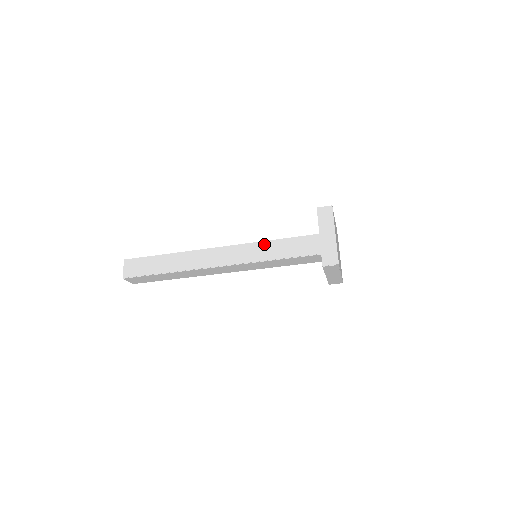
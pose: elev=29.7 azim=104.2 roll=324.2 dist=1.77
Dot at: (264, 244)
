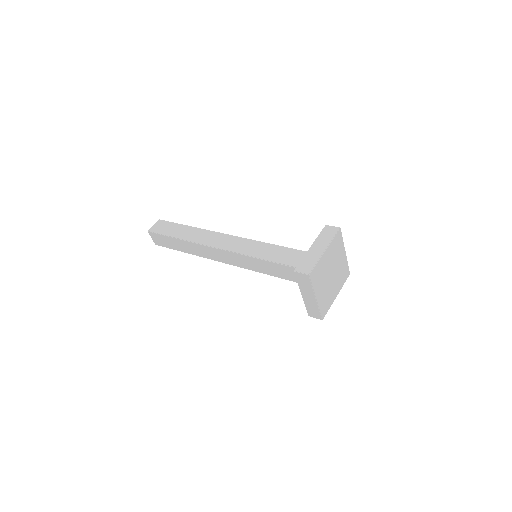
Dot at: (257, 261)
